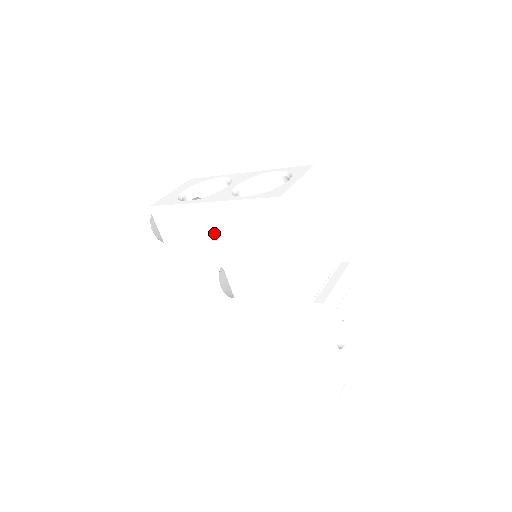
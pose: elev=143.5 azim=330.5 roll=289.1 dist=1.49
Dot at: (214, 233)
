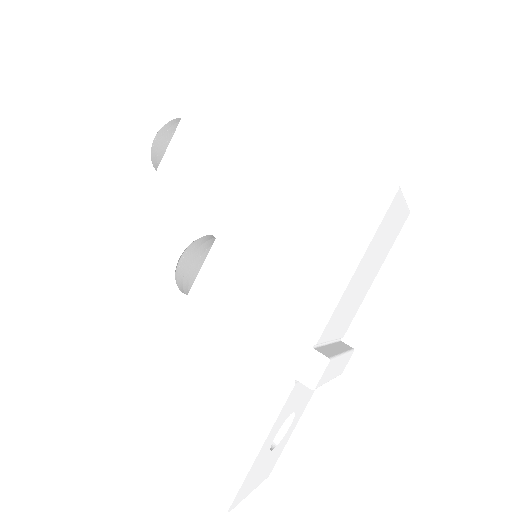
Dot at: (253, 178)
